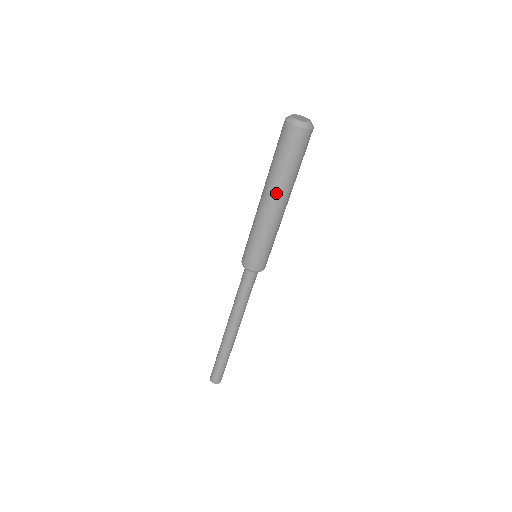
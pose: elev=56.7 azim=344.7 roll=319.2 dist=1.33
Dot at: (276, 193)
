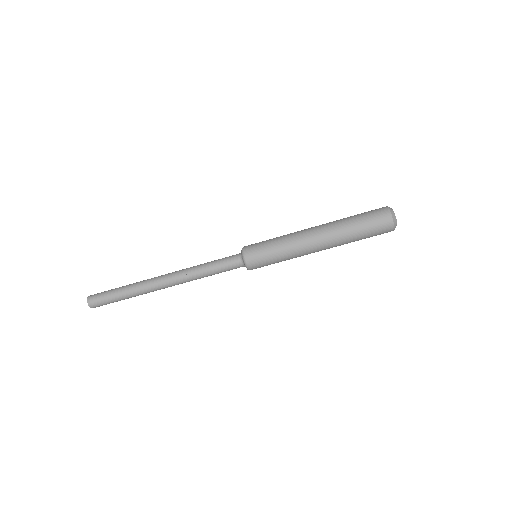
Dot at: (328, 230)
